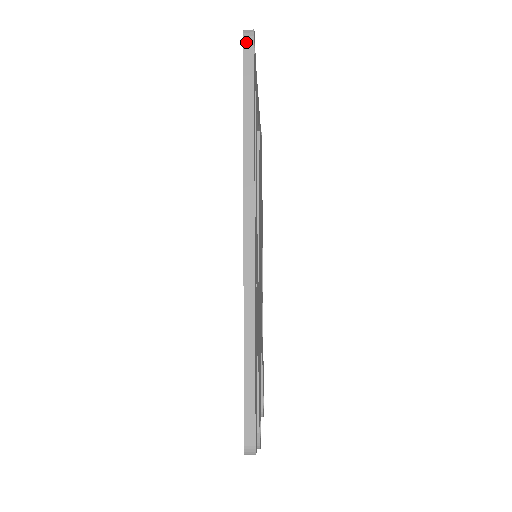
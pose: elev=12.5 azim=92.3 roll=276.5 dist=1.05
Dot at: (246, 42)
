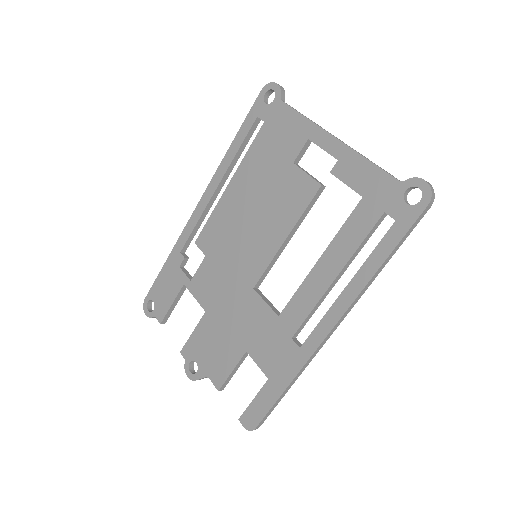
Dot at: (428, 207)
